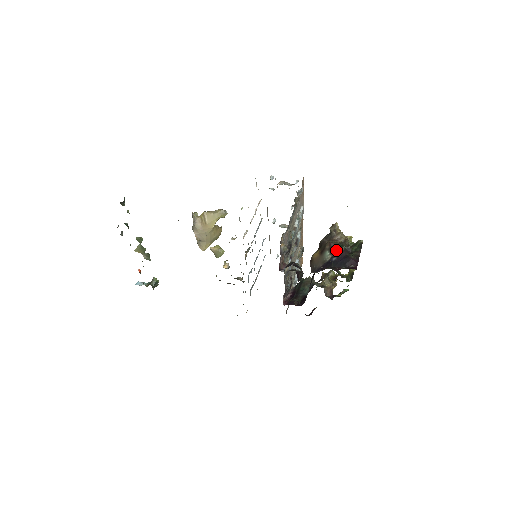
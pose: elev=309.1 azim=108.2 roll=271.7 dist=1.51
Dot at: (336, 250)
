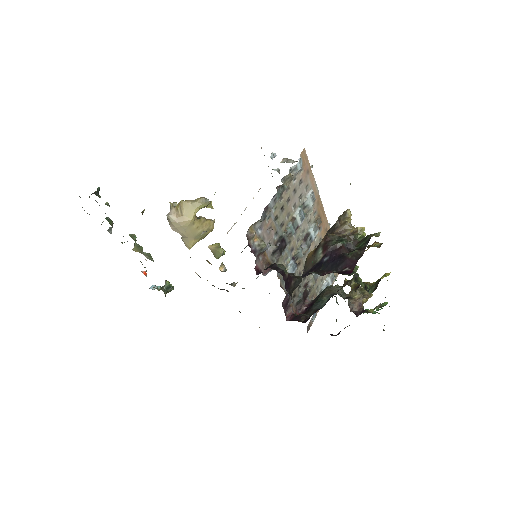
Dot at: (329, 246)
